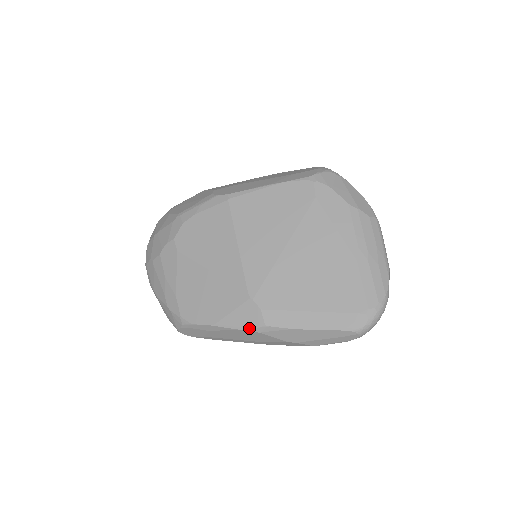
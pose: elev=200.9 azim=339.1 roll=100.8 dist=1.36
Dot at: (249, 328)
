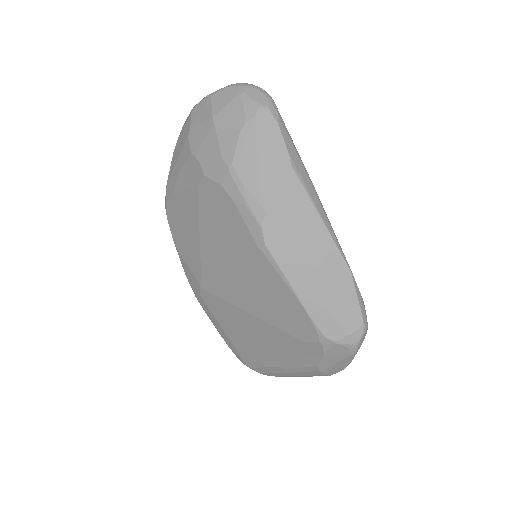
Dot at: (188, 281)
